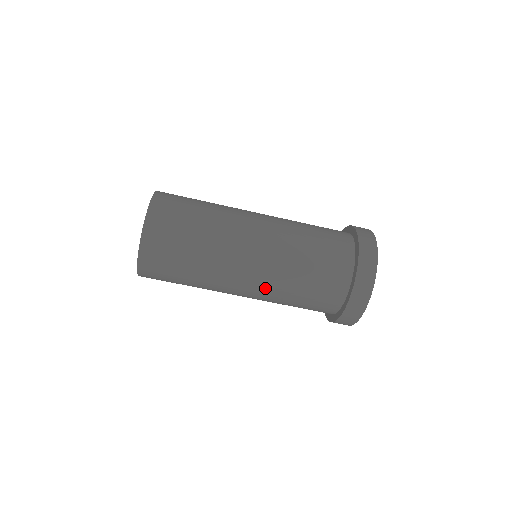
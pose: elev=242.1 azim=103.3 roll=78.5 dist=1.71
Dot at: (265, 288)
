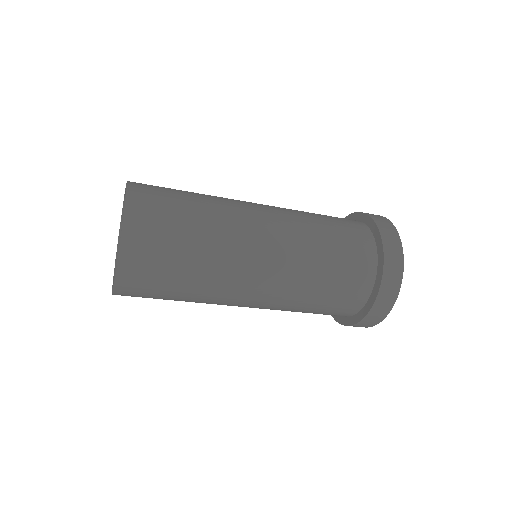
Dot at: (280, 292)
